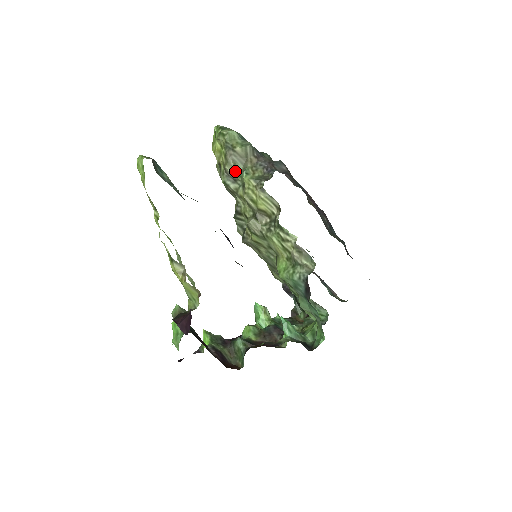
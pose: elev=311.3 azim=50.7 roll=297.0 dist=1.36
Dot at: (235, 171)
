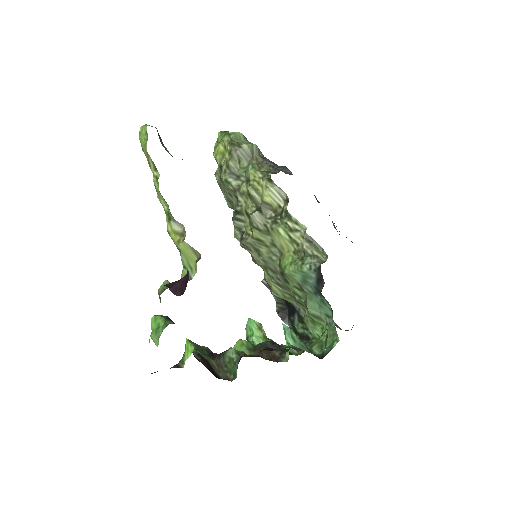
Dot at: (239, 167)
